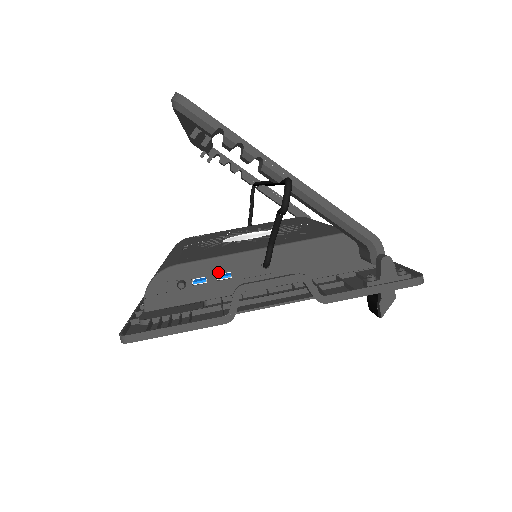
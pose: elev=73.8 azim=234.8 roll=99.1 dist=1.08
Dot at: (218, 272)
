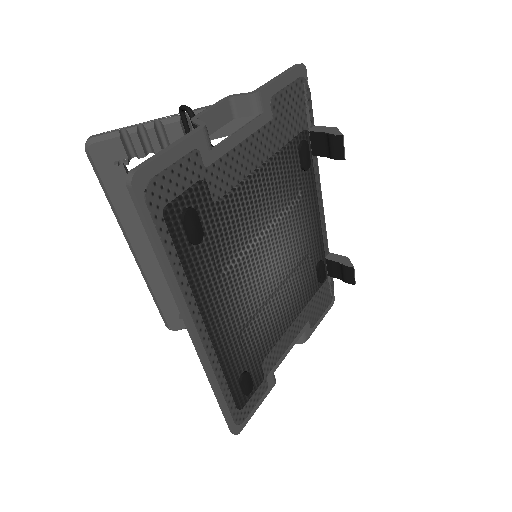
Dot at: occluded
